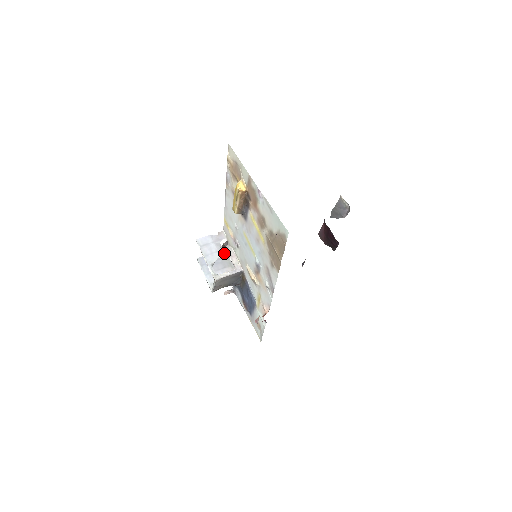
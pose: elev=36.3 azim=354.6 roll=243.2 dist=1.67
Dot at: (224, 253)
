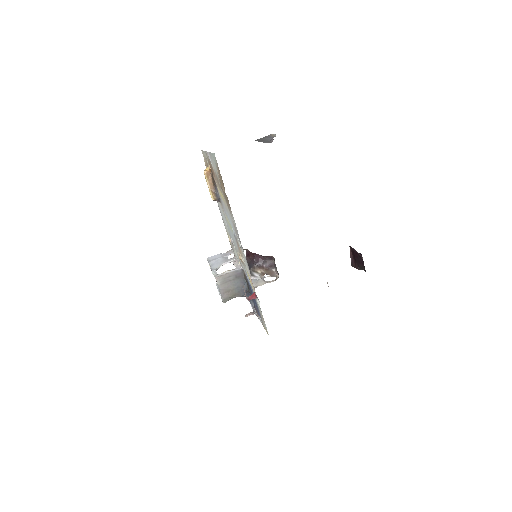
Dot at: (228, 261)
